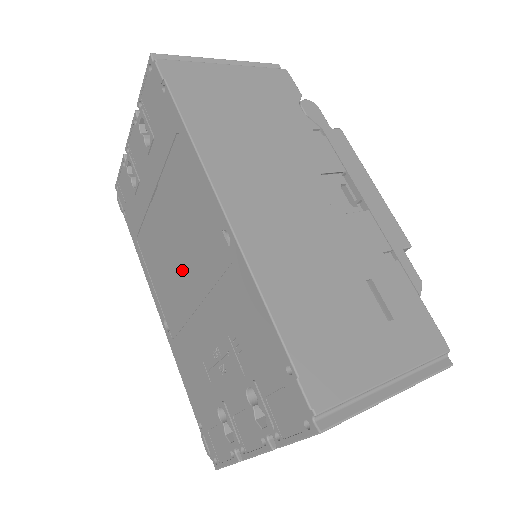
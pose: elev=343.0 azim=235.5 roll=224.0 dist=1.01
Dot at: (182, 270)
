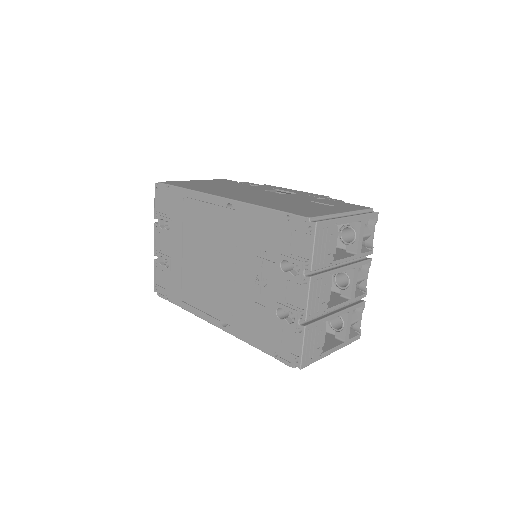
Dot at: (217, 266)
